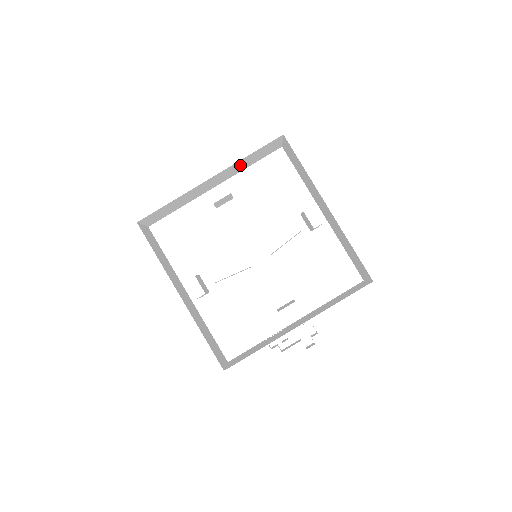
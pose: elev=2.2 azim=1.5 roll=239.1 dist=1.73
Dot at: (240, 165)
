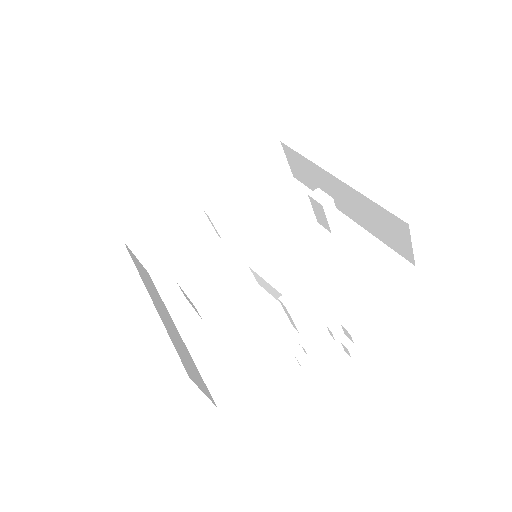
Dot at: (242, 186)
